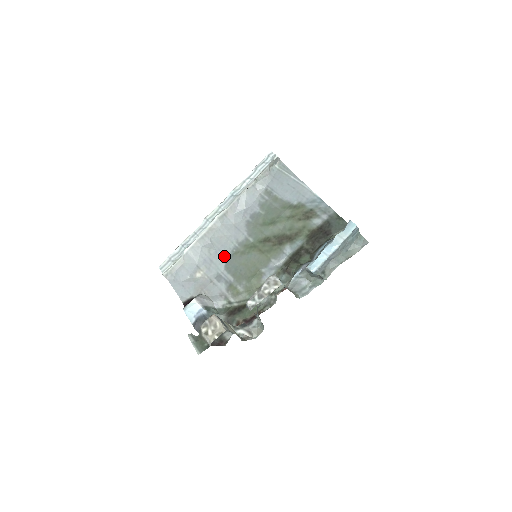
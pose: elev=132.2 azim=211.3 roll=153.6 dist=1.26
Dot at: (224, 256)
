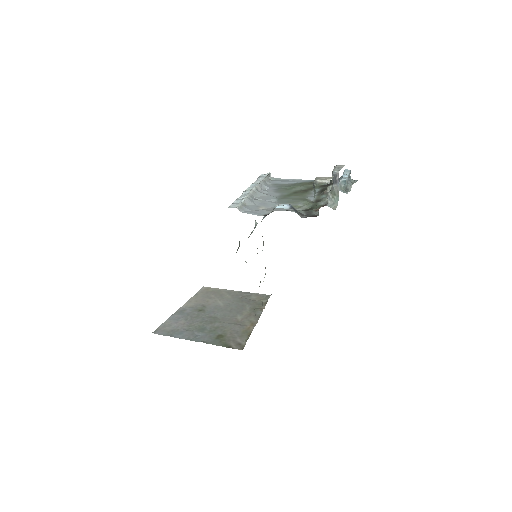
Dot at: (273, 201)
